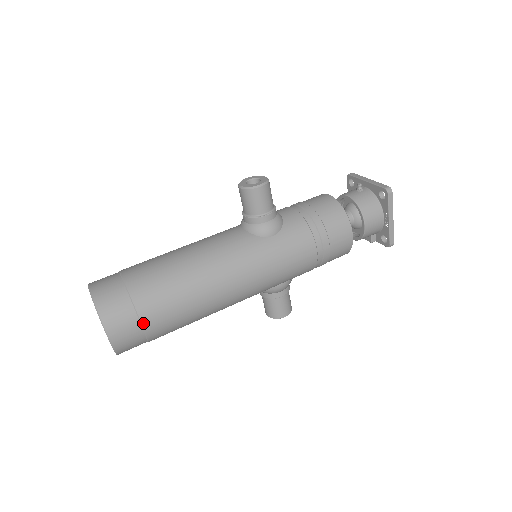
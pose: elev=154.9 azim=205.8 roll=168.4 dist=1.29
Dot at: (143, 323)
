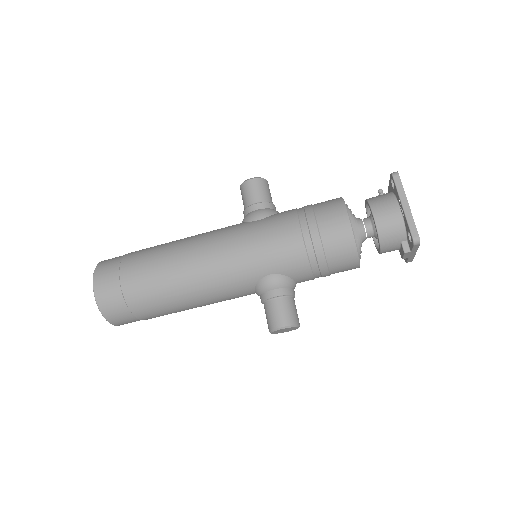
Dot at: (121, 277)
